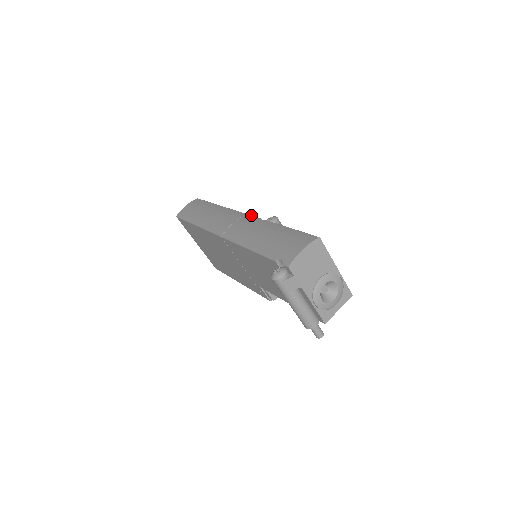
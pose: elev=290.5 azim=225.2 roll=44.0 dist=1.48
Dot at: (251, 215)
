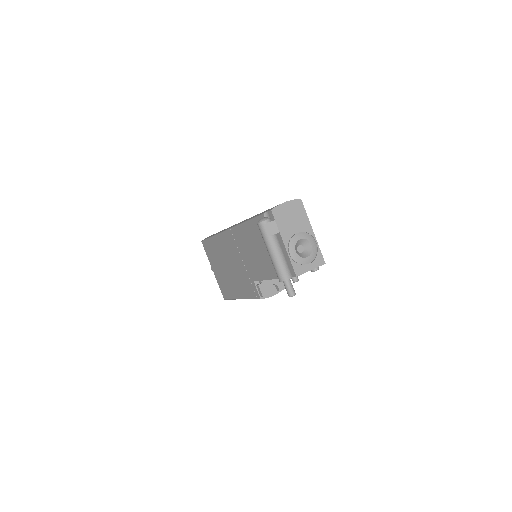
Dot at: occluded
